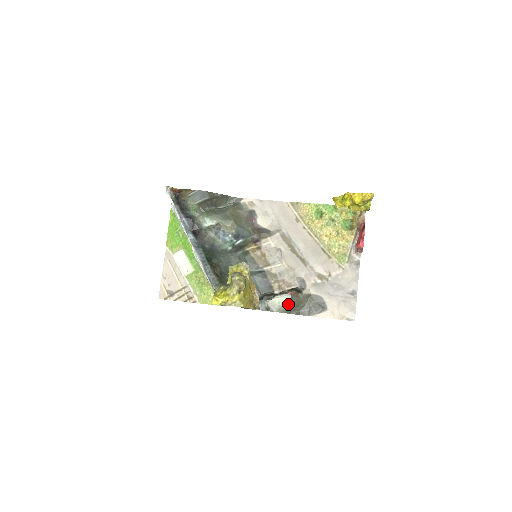
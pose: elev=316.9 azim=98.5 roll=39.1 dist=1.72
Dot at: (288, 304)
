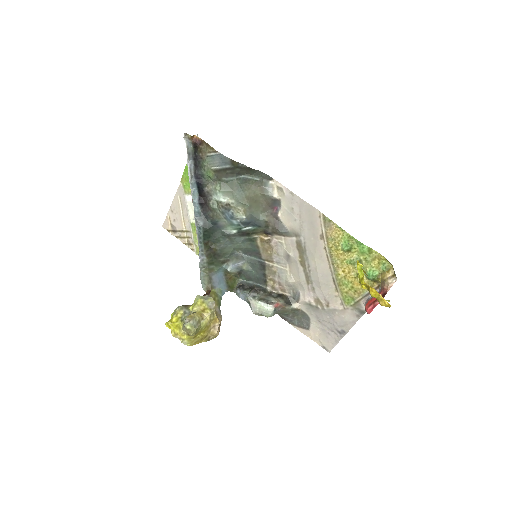
Dot at: (267, 315)
